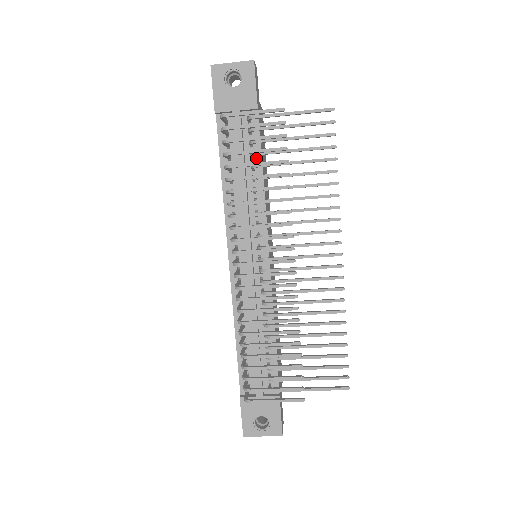
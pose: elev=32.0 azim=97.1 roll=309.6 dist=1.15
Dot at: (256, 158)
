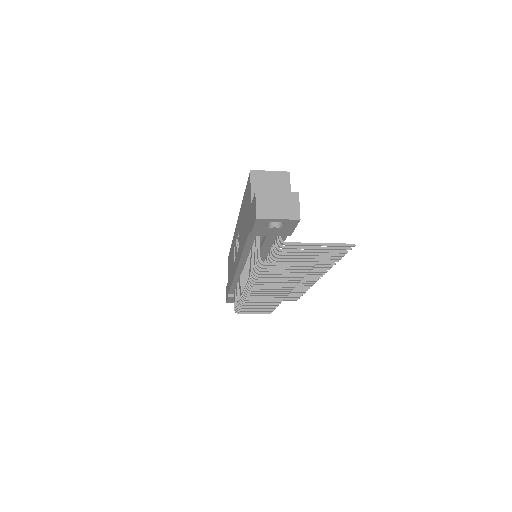
Dot at: occluded
